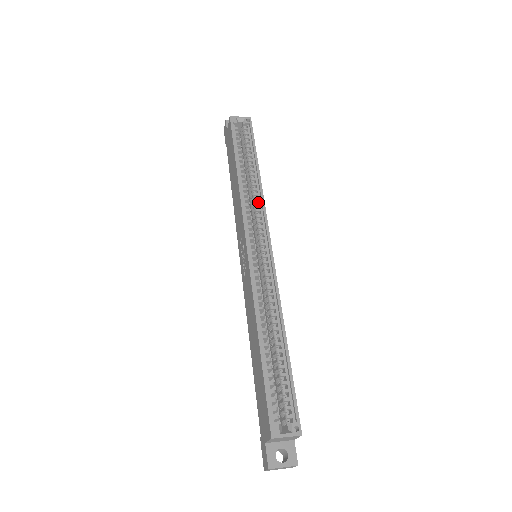
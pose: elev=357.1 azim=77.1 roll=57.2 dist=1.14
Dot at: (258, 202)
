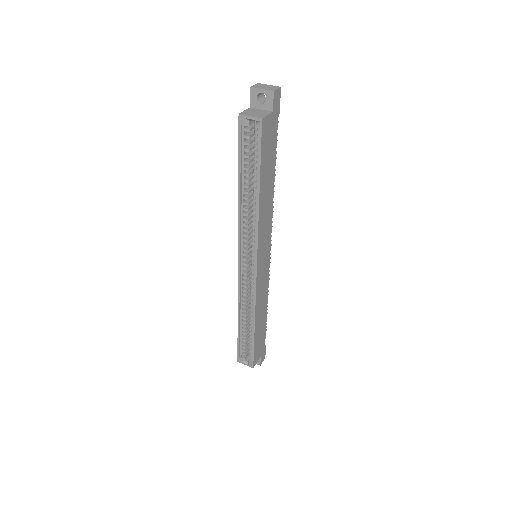
Dot at: (256, 223)
